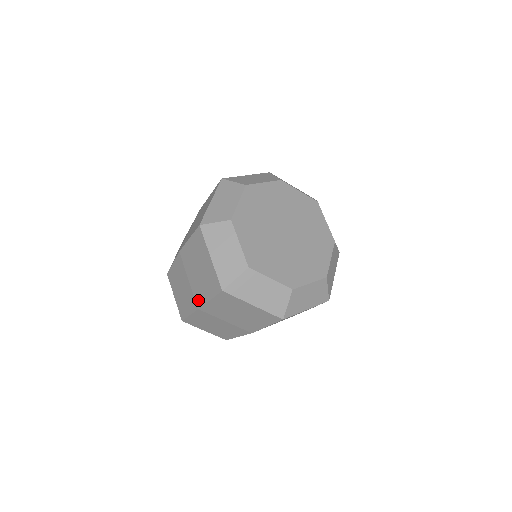
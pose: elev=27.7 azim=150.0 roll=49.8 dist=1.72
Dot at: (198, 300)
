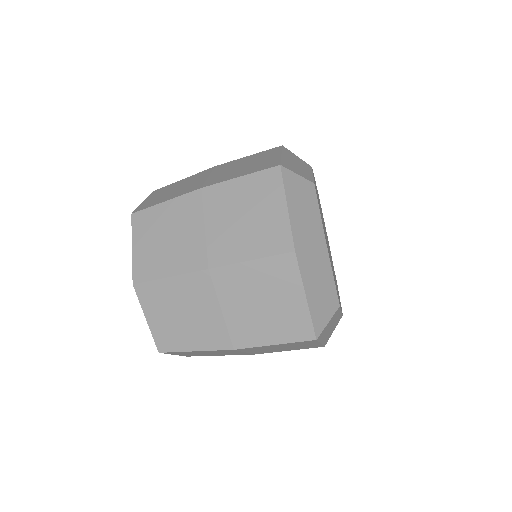
Dot at: (240, 340)
